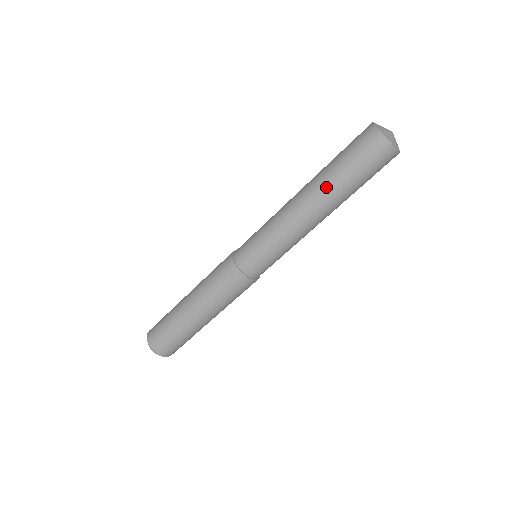
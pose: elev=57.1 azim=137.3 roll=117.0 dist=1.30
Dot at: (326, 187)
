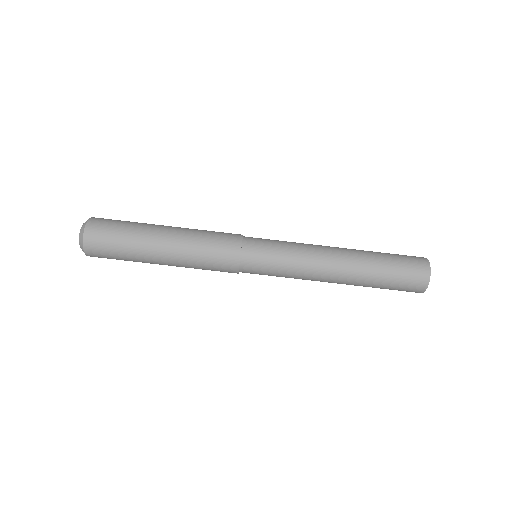
Dot at: (362, 250)
